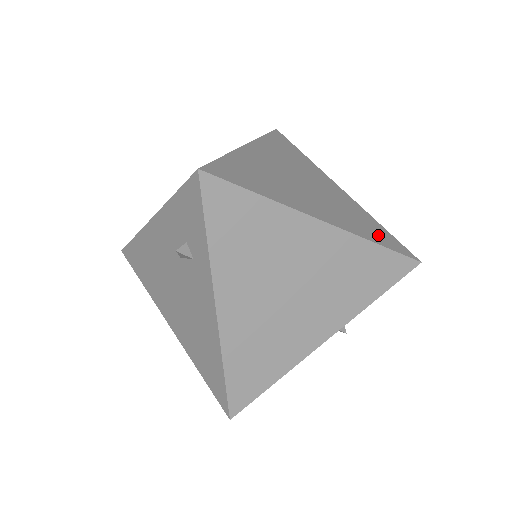
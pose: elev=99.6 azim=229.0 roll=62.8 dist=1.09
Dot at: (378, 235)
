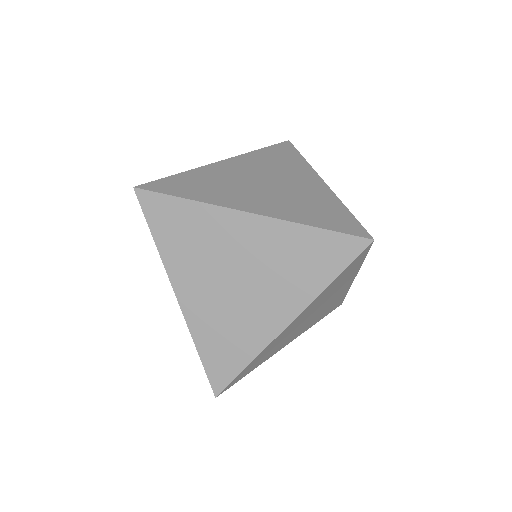
Dot at: (323, 262)
